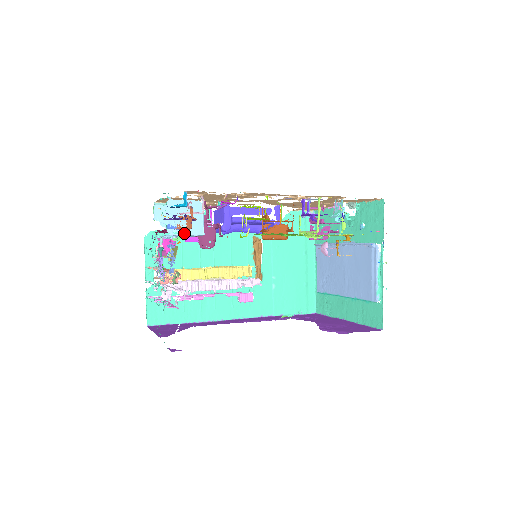
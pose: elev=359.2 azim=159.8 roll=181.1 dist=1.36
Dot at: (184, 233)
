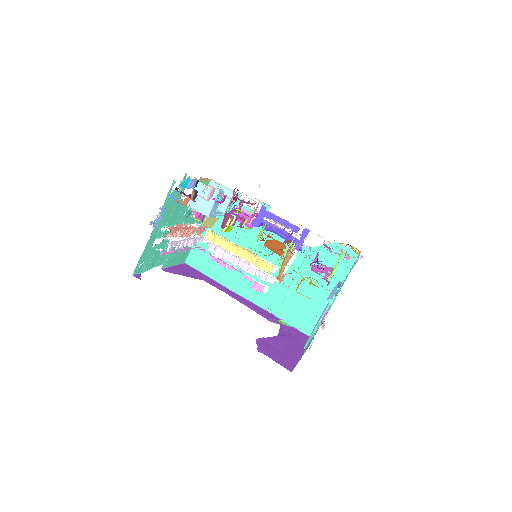
Dot at: (195, 208)
